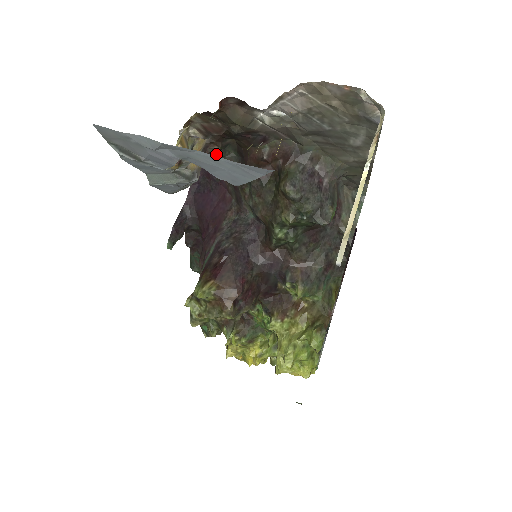
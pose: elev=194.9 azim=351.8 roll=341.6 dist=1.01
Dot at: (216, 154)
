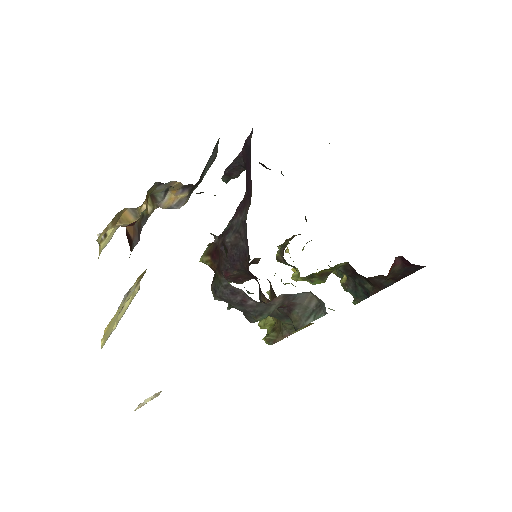
Dot at: occluded
